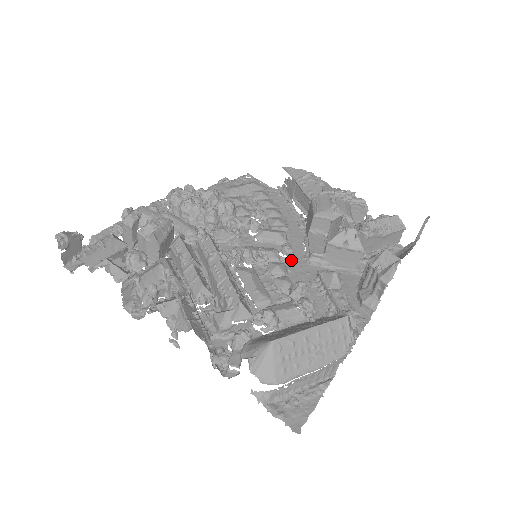
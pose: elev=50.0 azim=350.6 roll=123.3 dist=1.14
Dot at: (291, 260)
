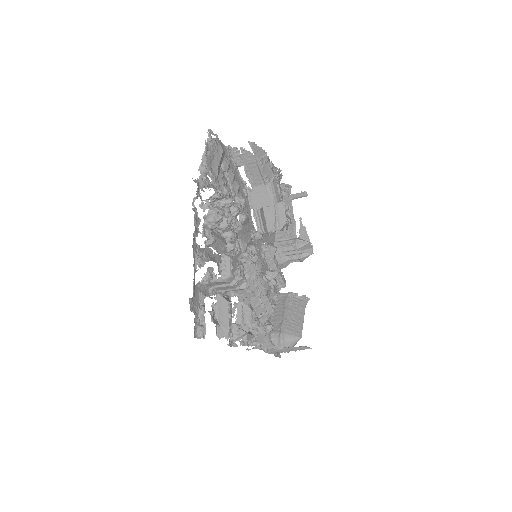
Dot at: (253, 238)
